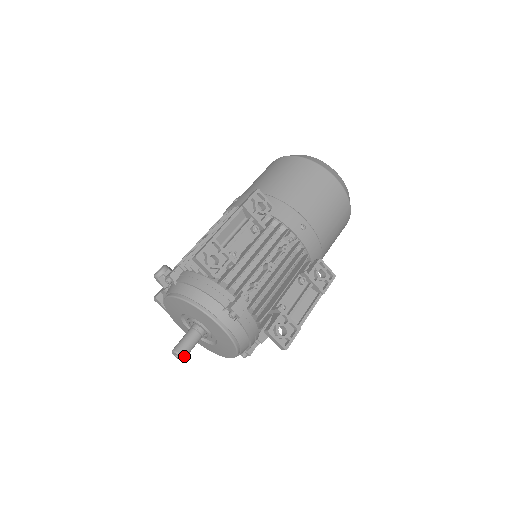
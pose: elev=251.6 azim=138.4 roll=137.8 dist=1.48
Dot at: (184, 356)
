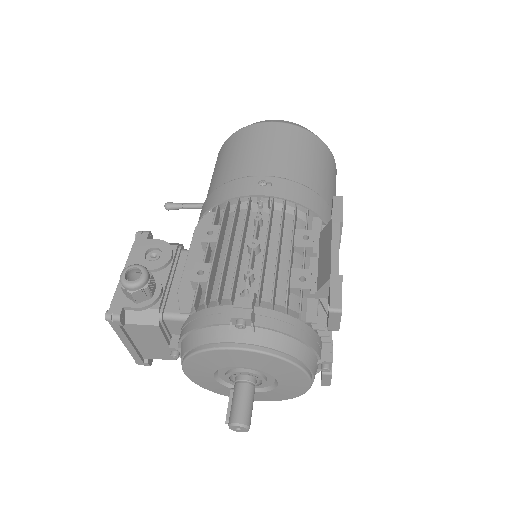
Dot at: (249, 427)
